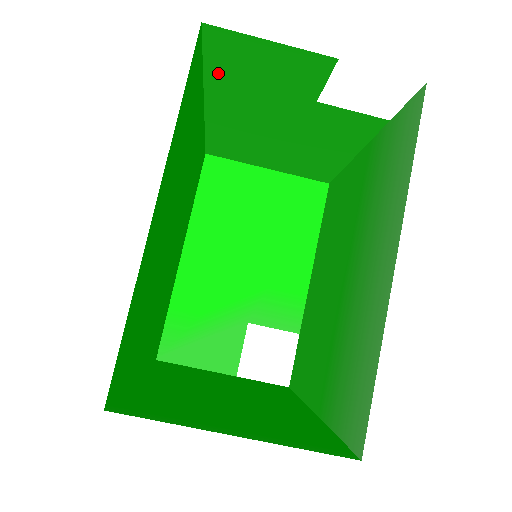
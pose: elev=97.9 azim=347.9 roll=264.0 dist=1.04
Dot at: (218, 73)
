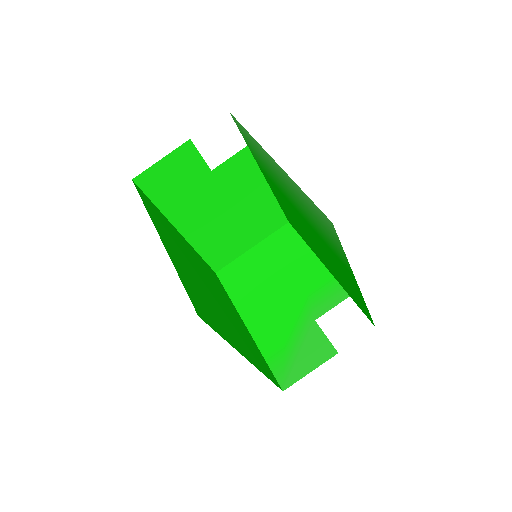
Dot at: (163, 201)
